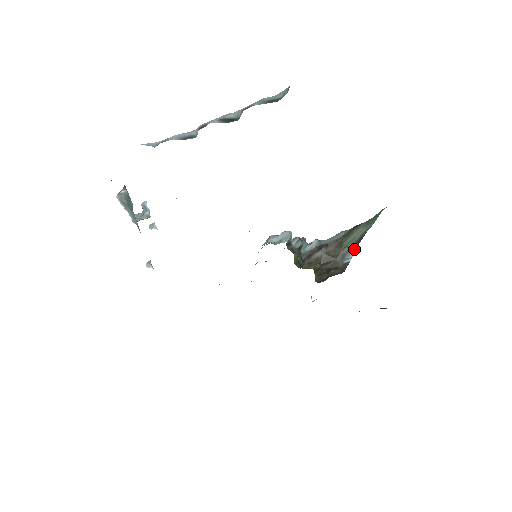
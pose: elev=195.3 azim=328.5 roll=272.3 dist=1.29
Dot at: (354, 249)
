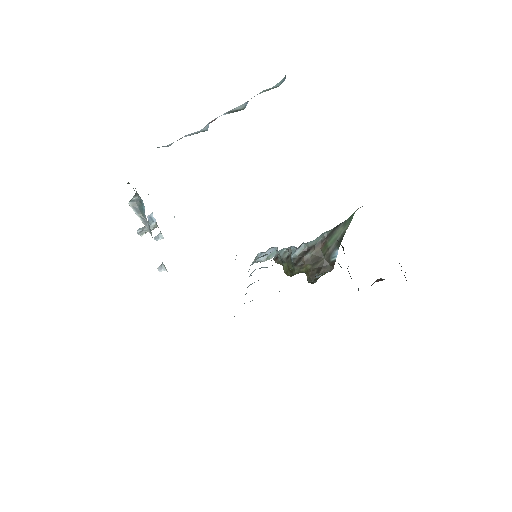
Dot at: (338, 248)
